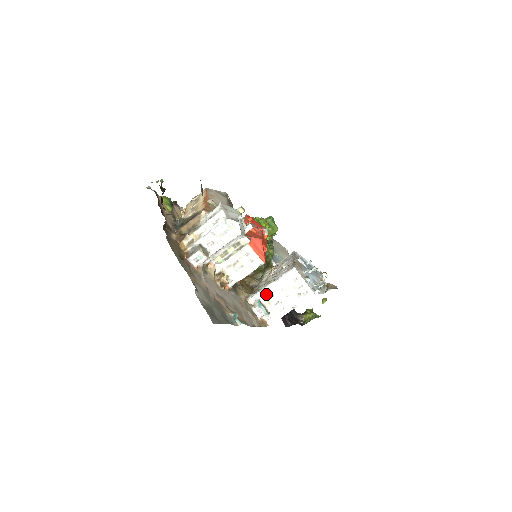
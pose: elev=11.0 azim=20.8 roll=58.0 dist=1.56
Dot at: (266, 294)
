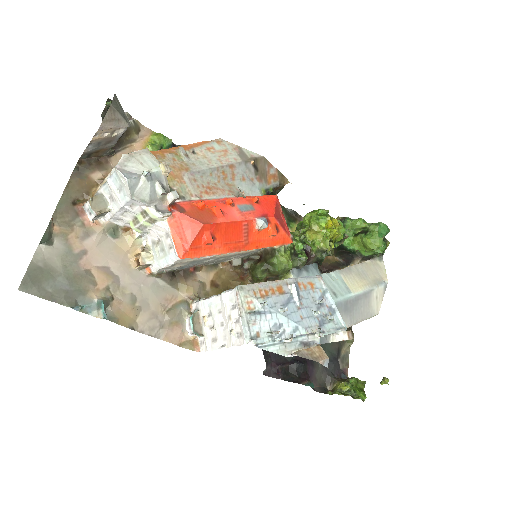
Dot at: (206, 307)
